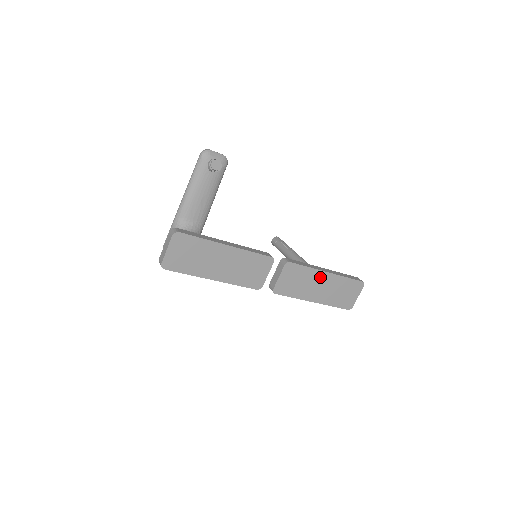
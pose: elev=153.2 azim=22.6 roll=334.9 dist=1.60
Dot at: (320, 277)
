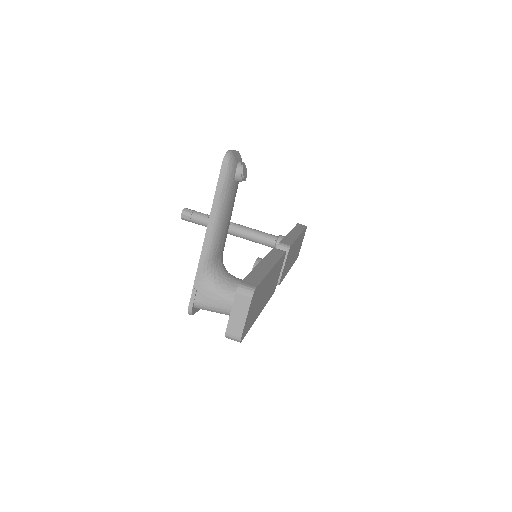
Dot at: (296, 244)
